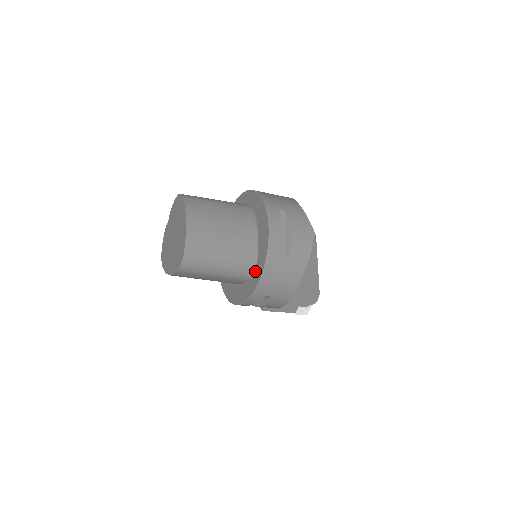
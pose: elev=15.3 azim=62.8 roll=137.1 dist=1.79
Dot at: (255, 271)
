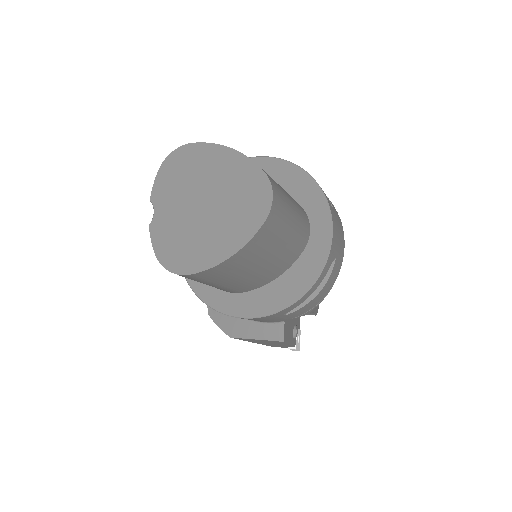
Dot at: (312, 225)
